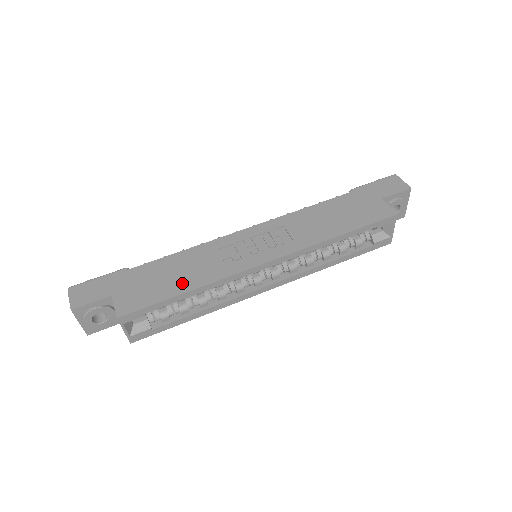
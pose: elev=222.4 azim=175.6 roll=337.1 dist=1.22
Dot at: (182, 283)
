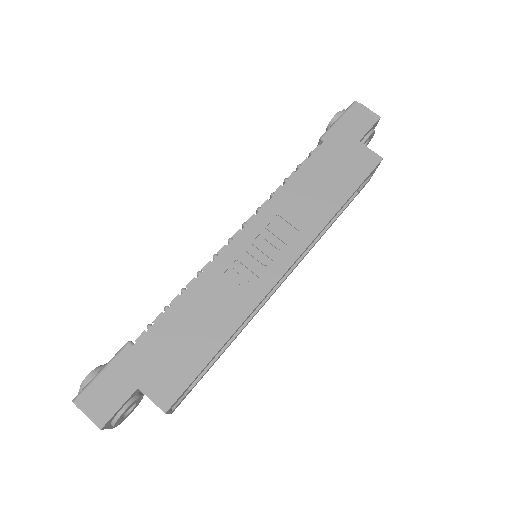
Dot at: (211, 336)
